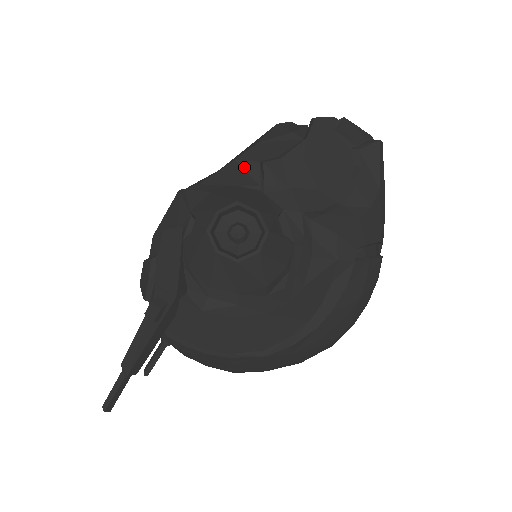
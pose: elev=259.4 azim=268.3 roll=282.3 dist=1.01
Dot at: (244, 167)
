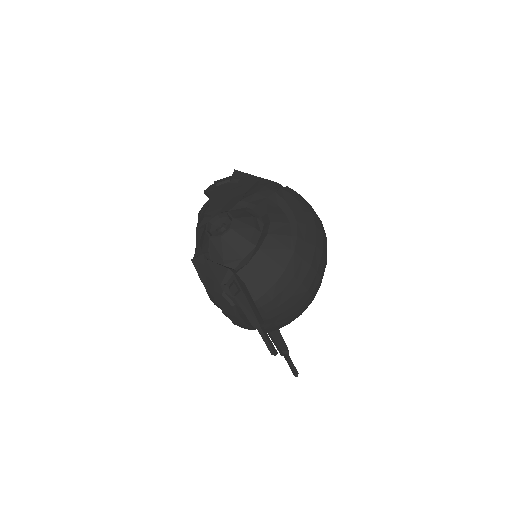
Dot at: (201, 225)
